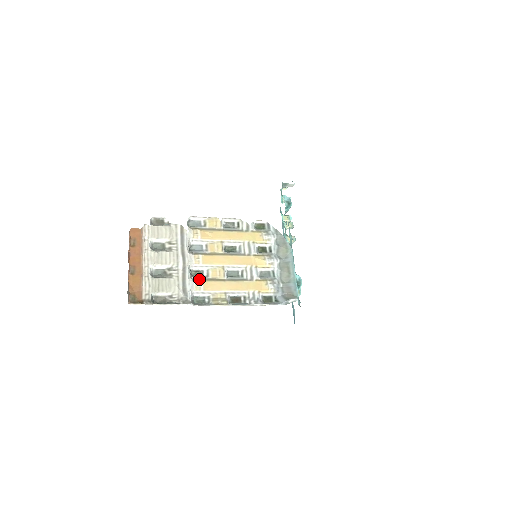
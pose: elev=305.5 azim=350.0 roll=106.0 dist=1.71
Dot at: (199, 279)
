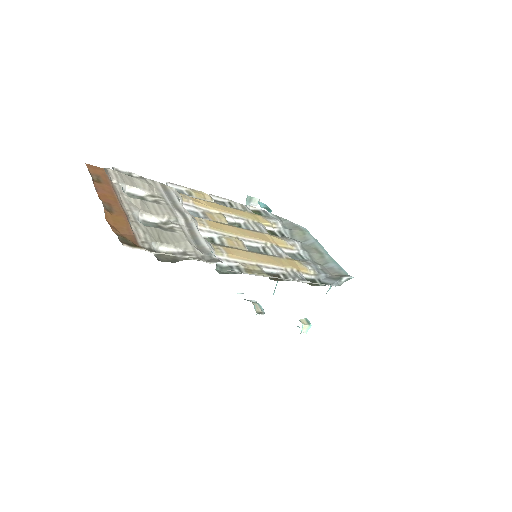
Dot at: (213, 244)
